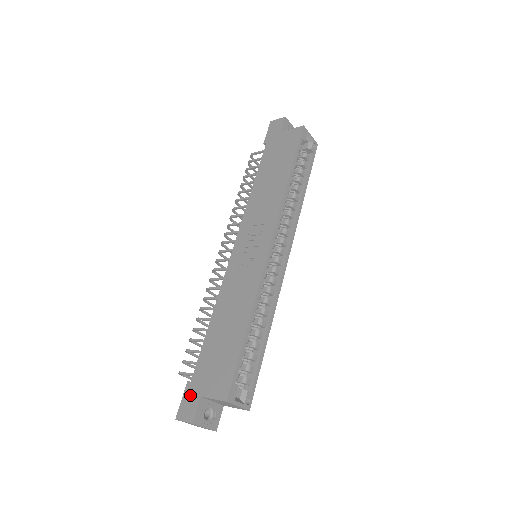
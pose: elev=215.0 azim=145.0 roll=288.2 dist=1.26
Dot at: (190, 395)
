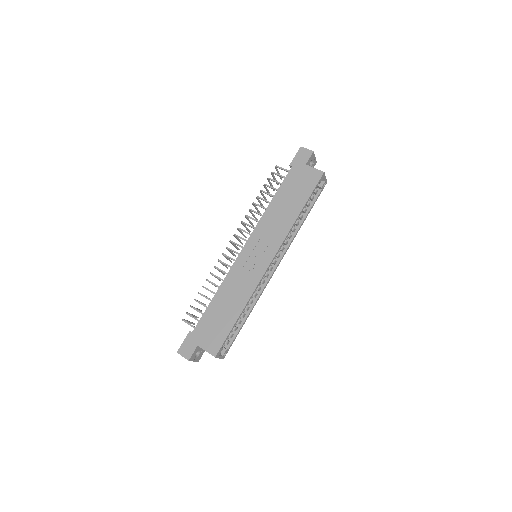
Dot at: (190, 341)
